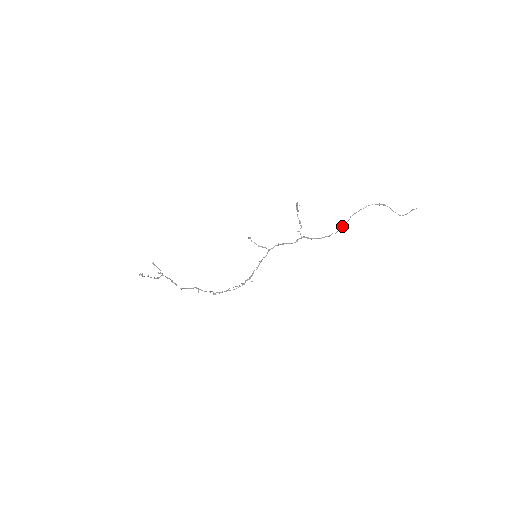
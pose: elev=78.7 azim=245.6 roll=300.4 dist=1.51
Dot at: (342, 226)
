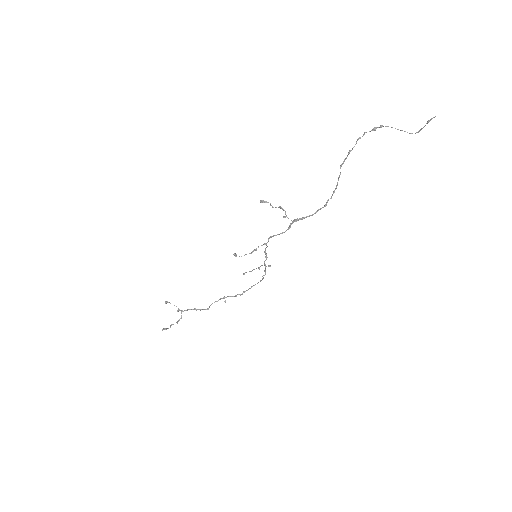
Dot at: occluded
